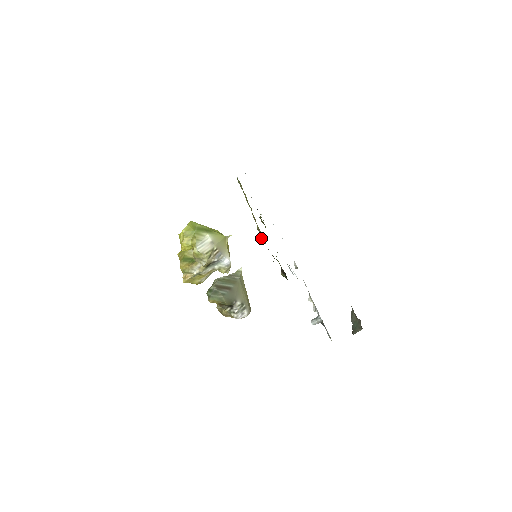
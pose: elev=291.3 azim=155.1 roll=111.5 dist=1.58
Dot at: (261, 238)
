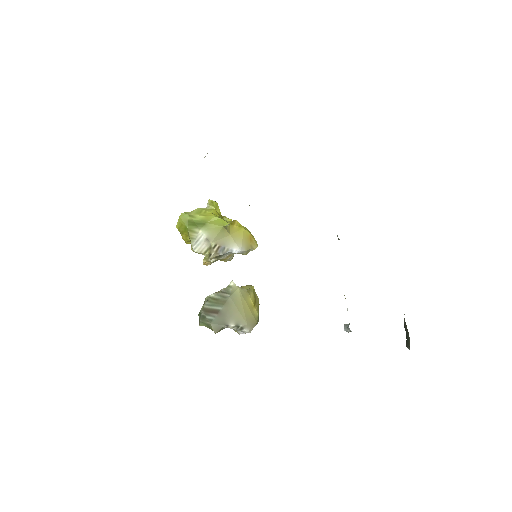
Dot at: occluded
